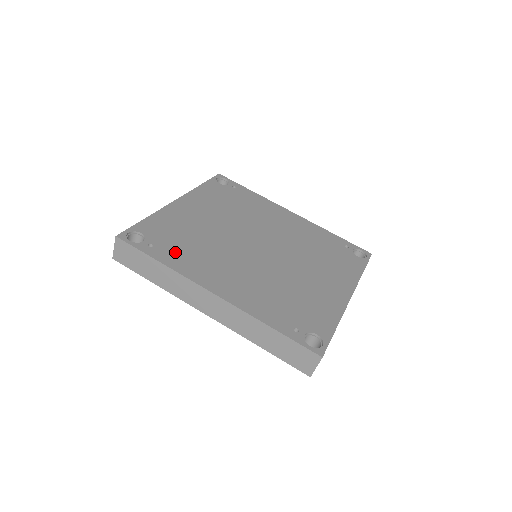
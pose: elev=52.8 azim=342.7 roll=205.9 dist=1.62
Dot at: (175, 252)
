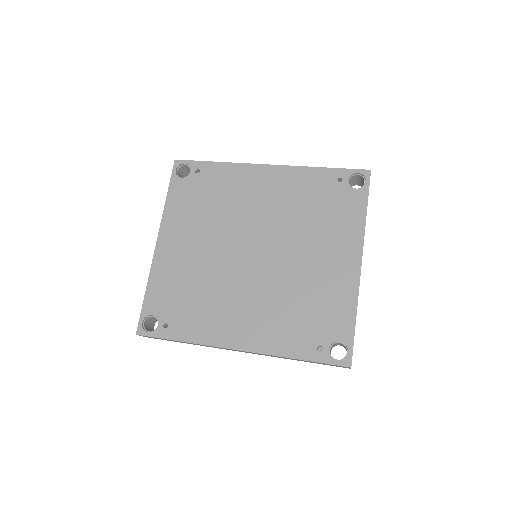
Dot at: (187, 320)
